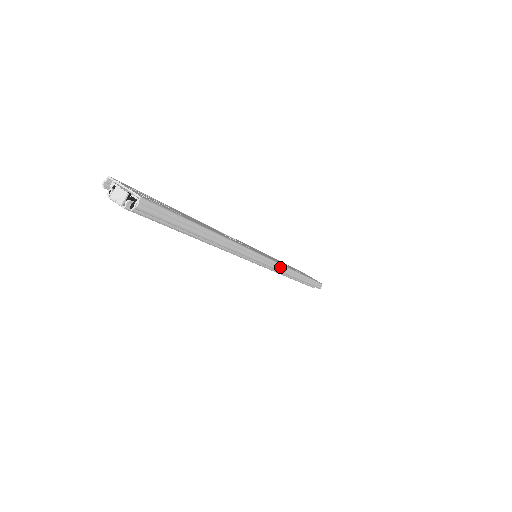
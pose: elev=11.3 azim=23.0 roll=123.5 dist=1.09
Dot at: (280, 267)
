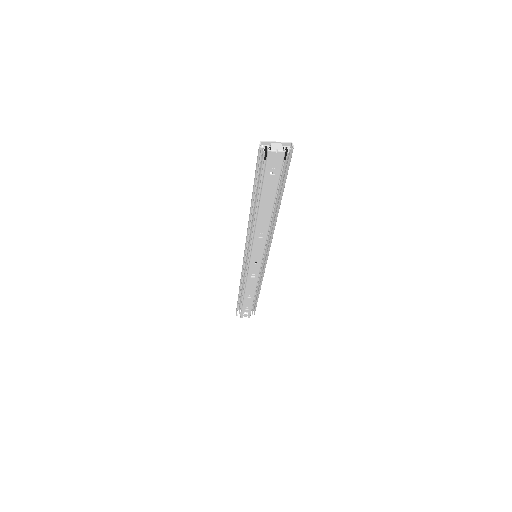
Dot at: (264, 267)
